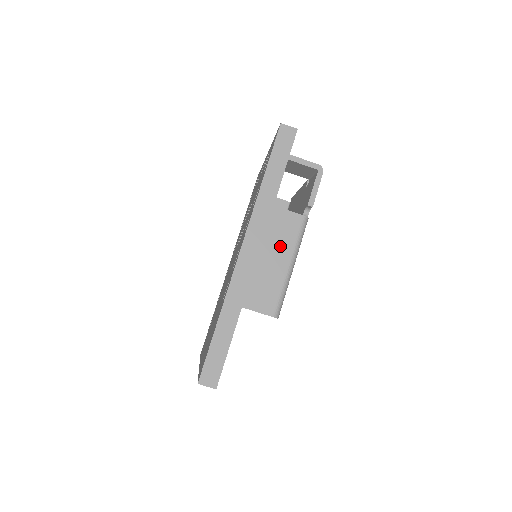
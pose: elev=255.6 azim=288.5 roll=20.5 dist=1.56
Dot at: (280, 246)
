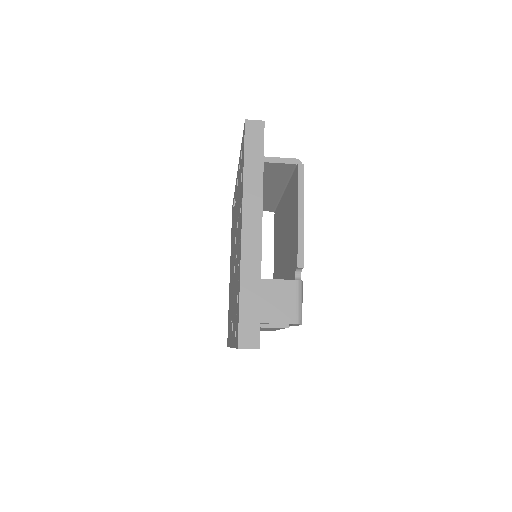
Dot at: occluded
